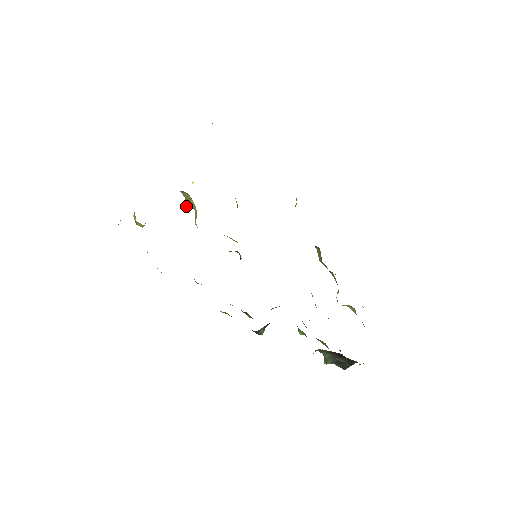
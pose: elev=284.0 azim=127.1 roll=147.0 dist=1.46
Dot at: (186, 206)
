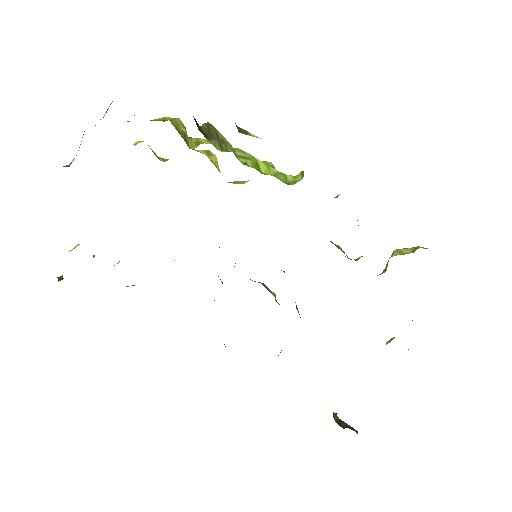
Dot at: occluded
